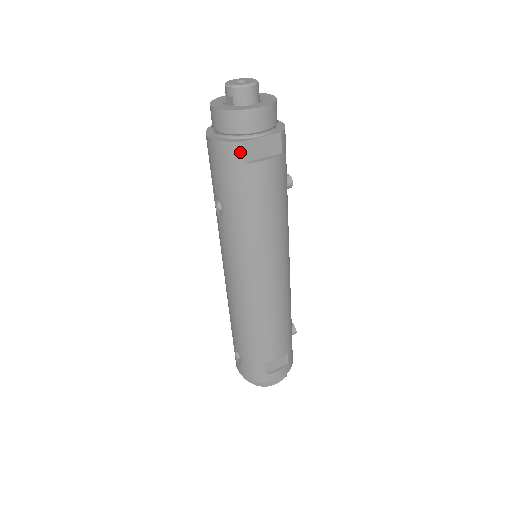
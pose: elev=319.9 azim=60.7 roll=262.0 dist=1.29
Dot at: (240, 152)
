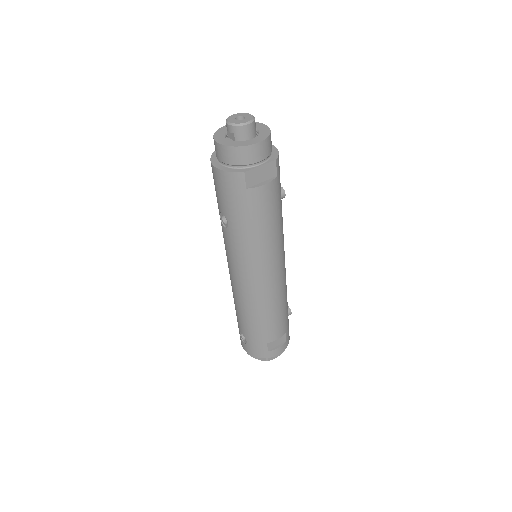
Dot at: (243, 180)
